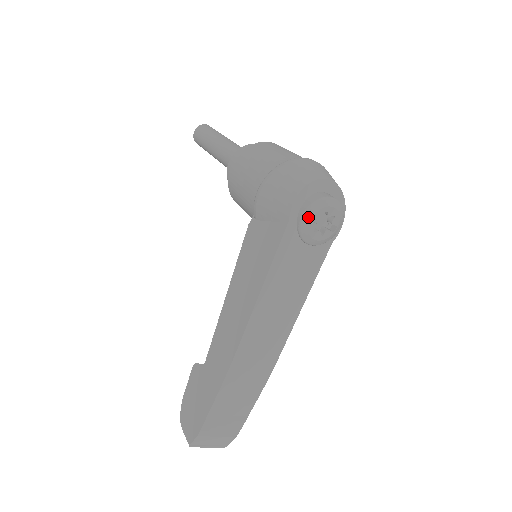
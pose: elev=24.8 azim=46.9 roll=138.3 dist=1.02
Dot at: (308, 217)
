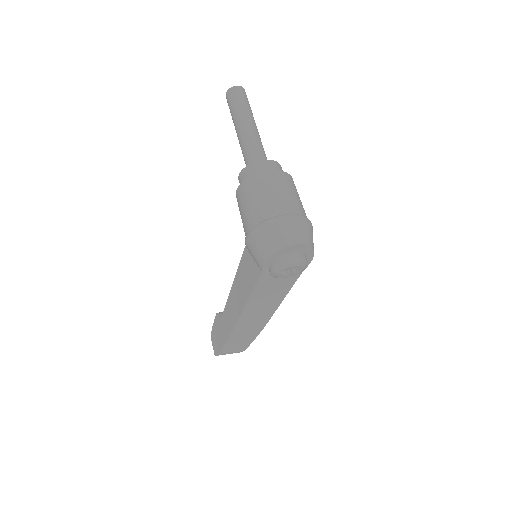
Dot at: (275, 272)
